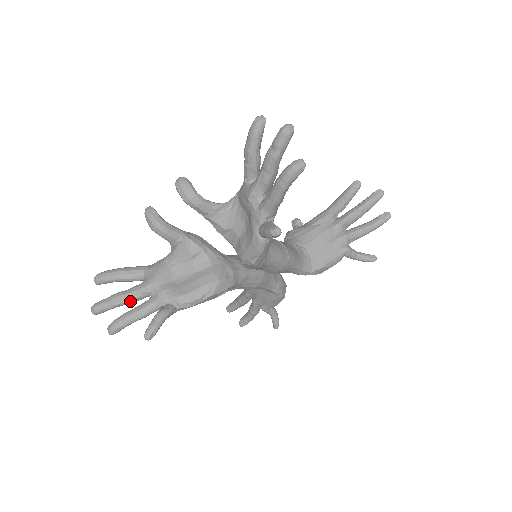
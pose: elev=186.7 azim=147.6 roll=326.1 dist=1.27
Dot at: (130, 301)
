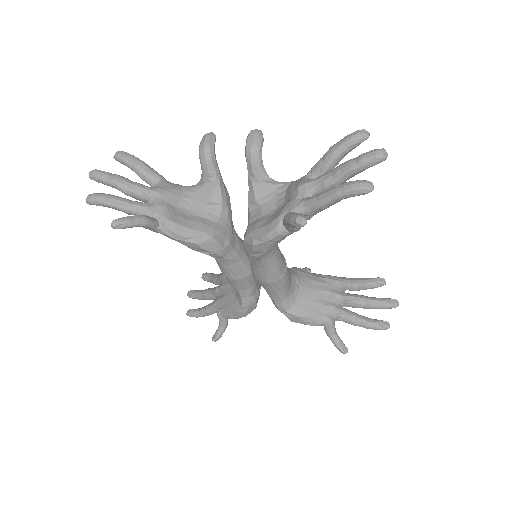
Dot at: (127, 191)
